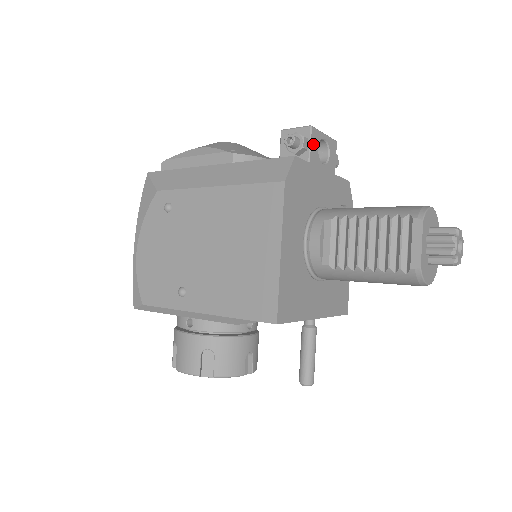
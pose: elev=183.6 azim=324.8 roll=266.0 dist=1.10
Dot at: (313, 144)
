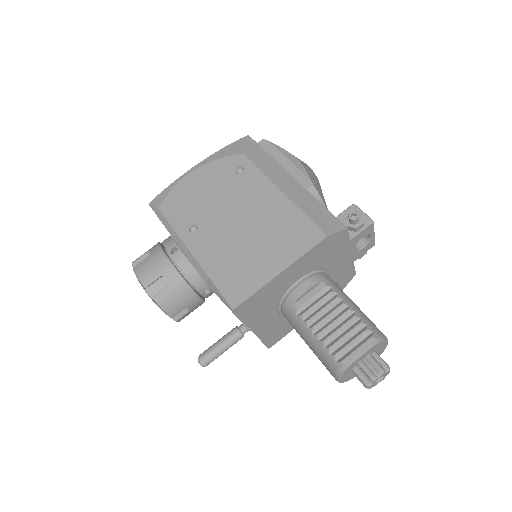
Dot at: (363, 232)
